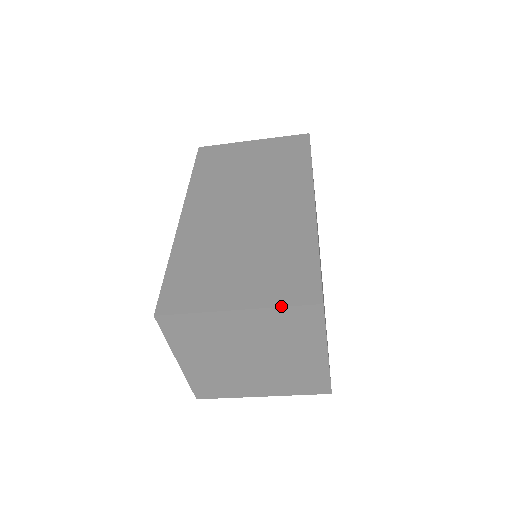
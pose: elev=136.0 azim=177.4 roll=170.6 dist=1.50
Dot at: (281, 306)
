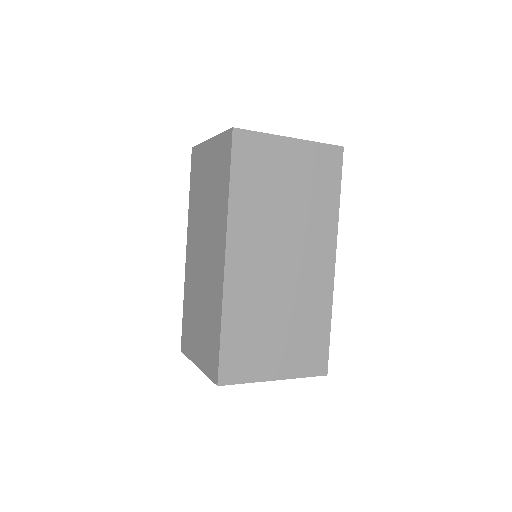
Dot at: (207, 376)
